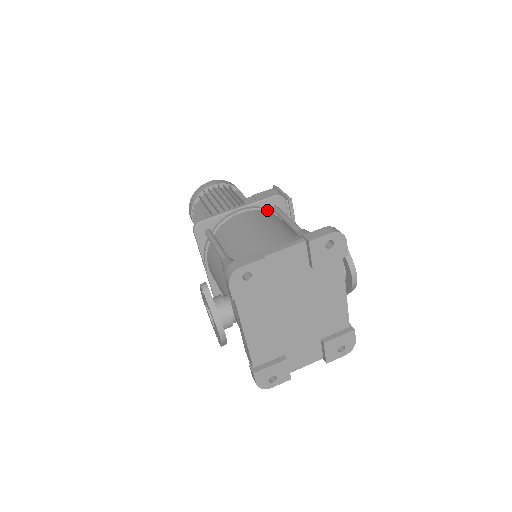
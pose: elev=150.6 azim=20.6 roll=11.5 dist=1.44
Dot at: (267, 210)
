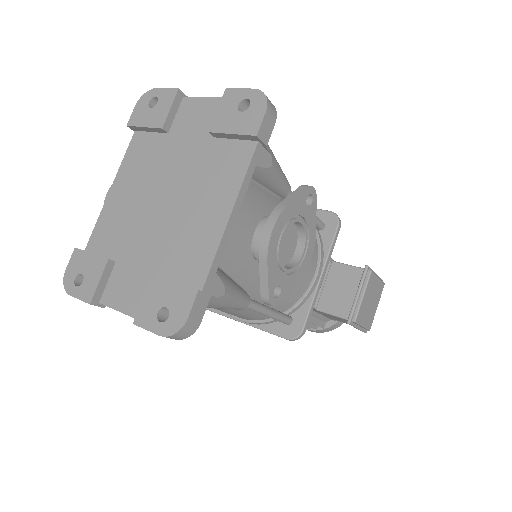
Dot at: occluded
